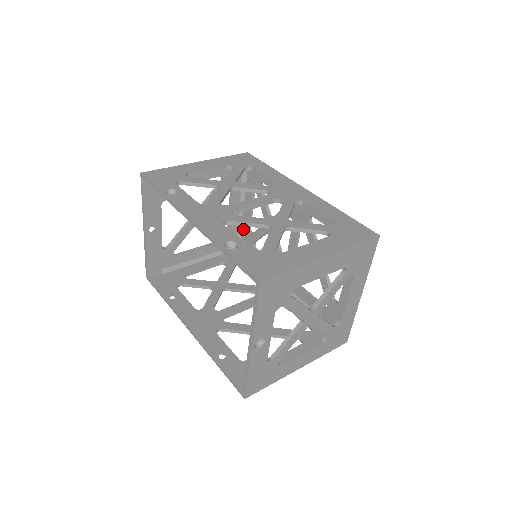
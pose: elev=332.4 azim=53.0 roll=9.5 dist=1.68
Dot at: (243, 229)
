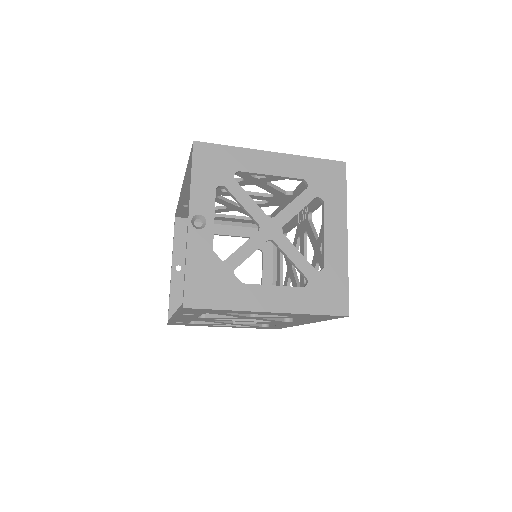
Dot at: occluded
